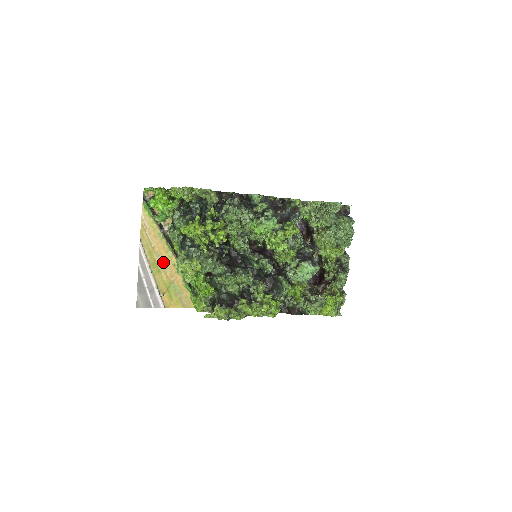
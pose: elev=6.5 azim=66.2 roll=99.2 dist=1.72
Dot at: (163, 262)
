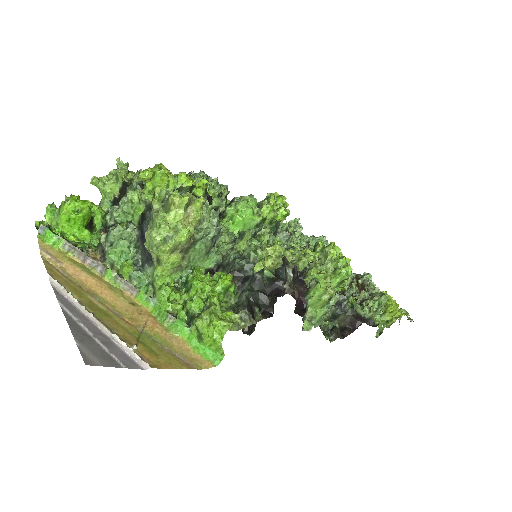
Dot at: (108, 304)
